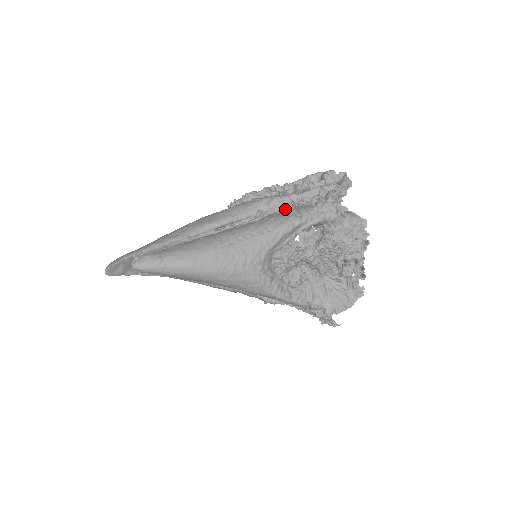
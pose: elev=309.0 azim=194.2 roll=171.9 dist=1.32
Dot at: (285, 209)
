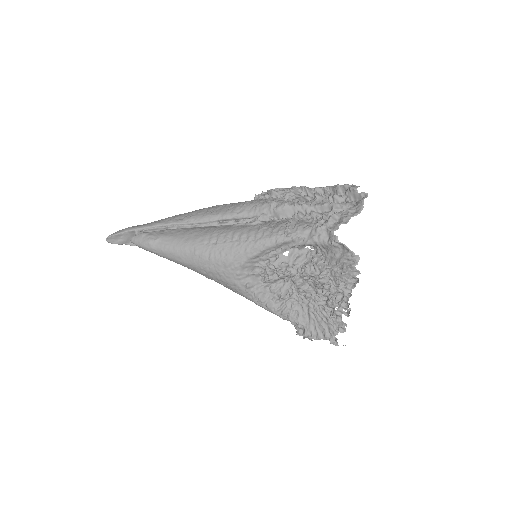
Dot at: (290, 218)
